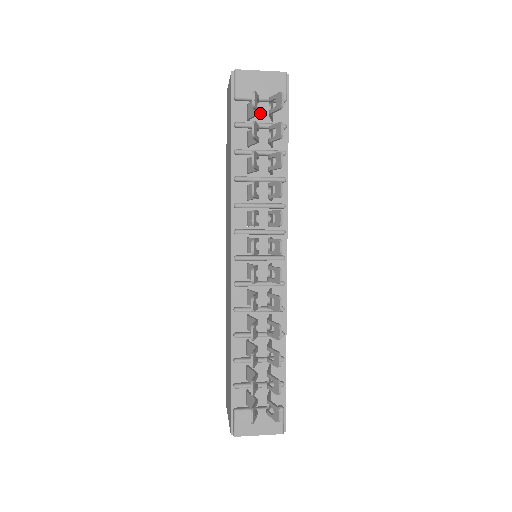
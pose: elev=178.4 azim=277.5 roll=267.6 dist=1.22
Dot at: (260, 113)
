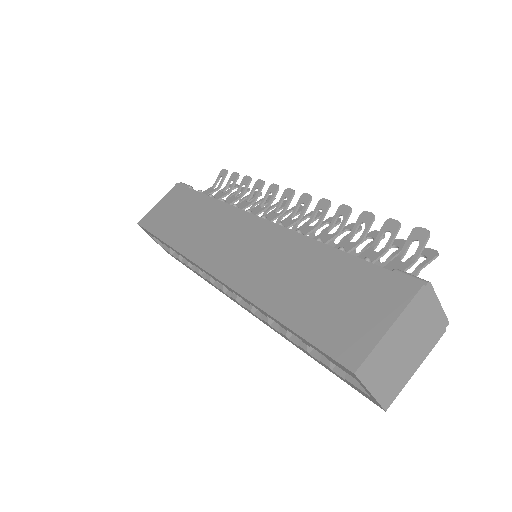
Dot at: occluded
